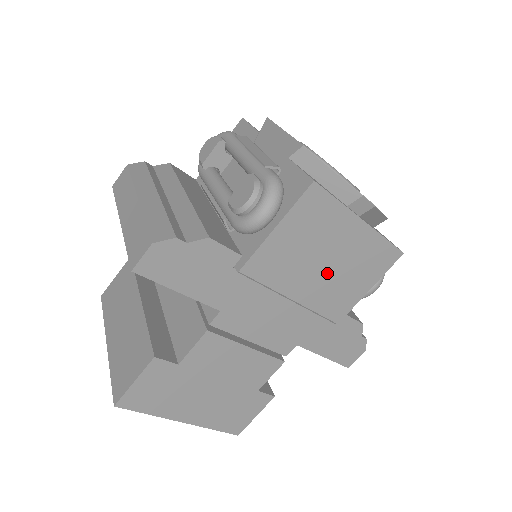
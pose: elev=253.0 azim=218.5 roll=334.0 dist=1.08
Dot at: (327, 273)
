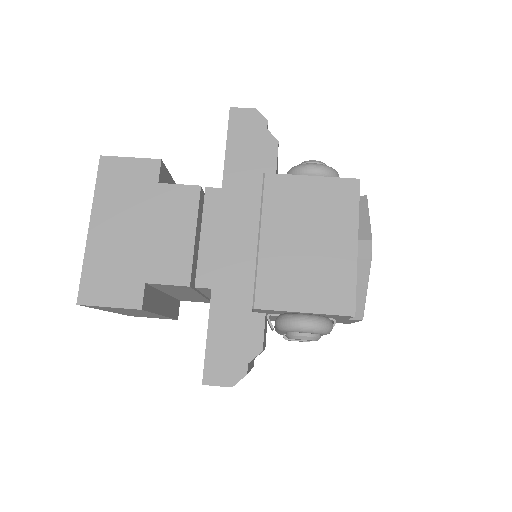
Dot at: (299, 251)
